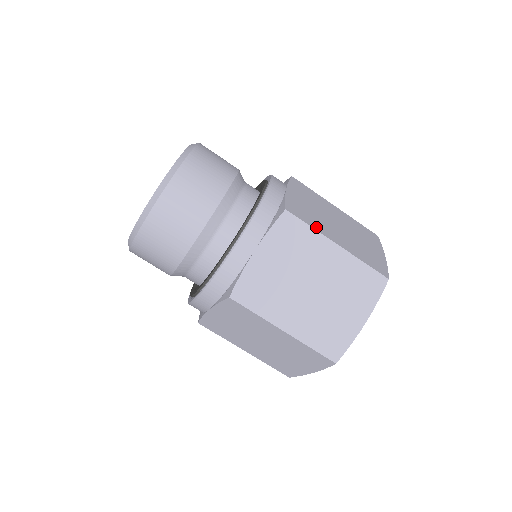
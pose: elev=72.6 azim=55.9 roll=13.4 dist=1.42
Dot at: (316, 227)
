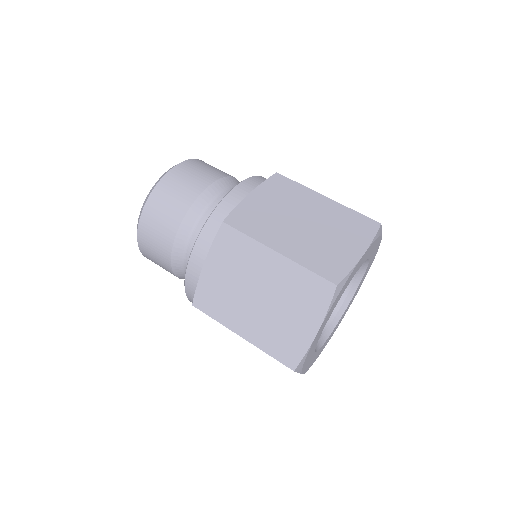
Dot at: occluded
